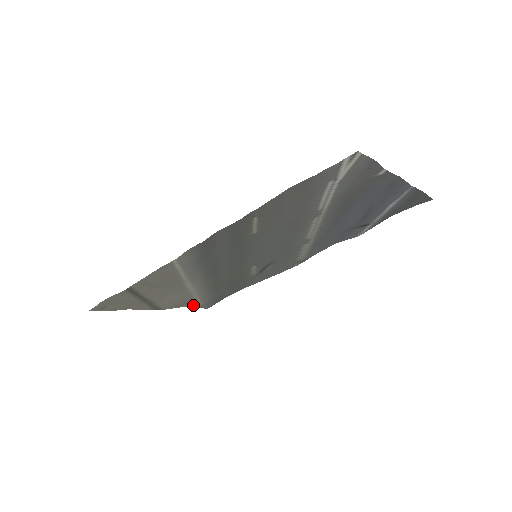
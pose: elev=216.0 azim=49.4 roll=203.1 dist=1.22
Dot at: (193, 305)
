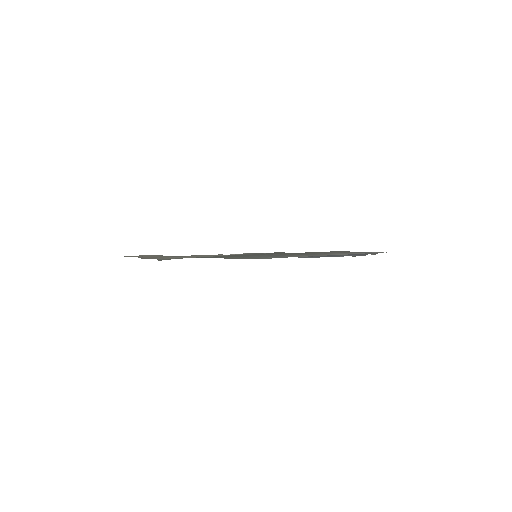
Dot at: (161, 259)
